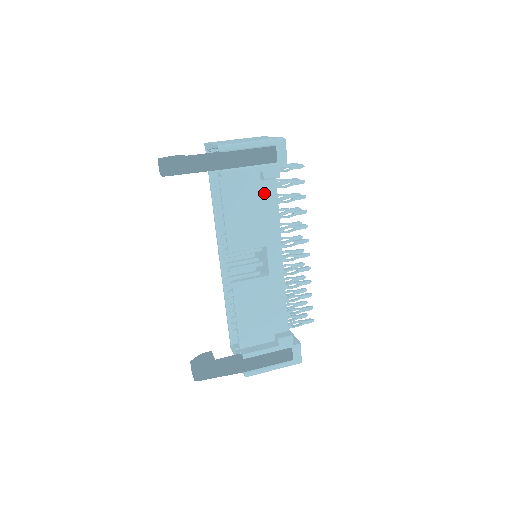
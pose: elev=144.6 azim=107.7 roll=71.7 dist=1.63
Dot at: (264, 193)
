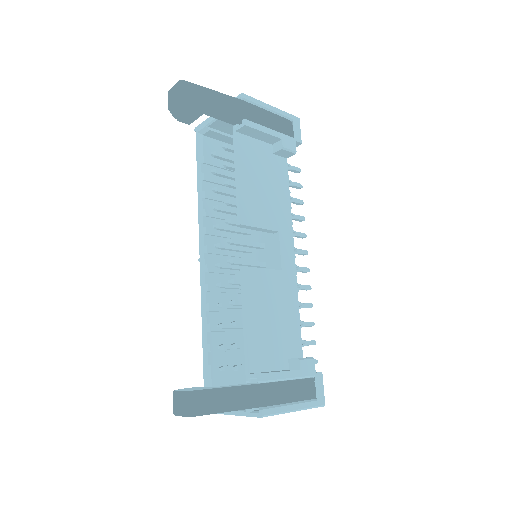
Dot at: (276, 170)
